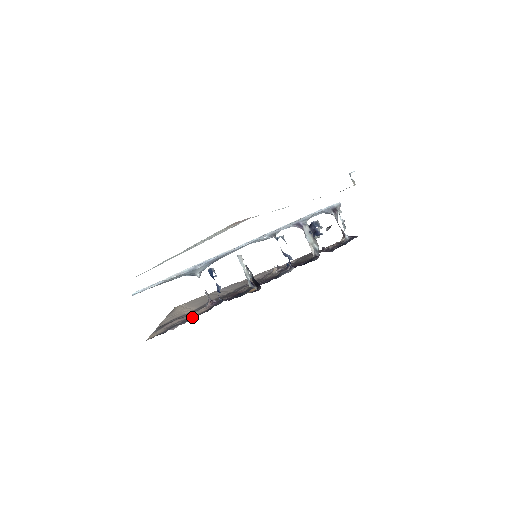
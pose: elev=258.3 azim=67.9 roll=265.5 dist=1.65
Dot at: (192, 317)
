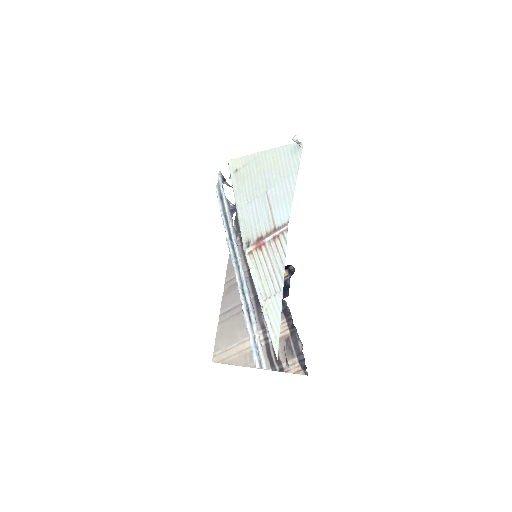
Dot at: (289, 331)
